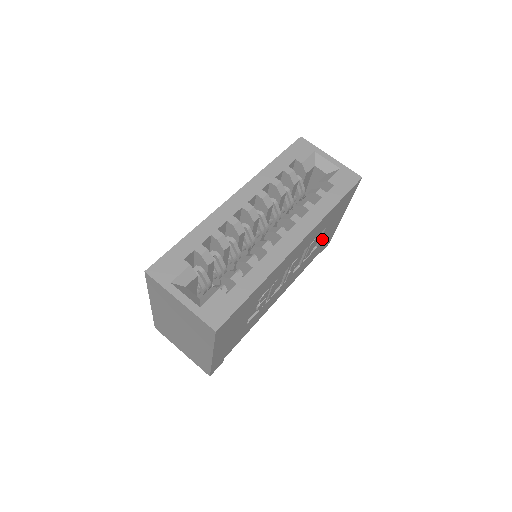
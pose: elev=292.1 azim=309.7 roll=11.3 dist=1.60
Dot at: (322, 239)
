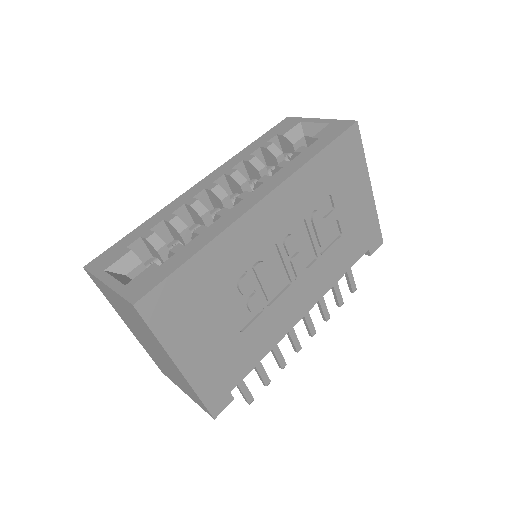
Dot at: (345, 222)
